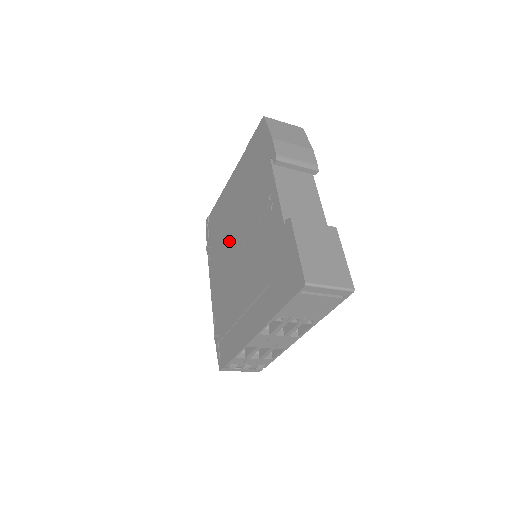
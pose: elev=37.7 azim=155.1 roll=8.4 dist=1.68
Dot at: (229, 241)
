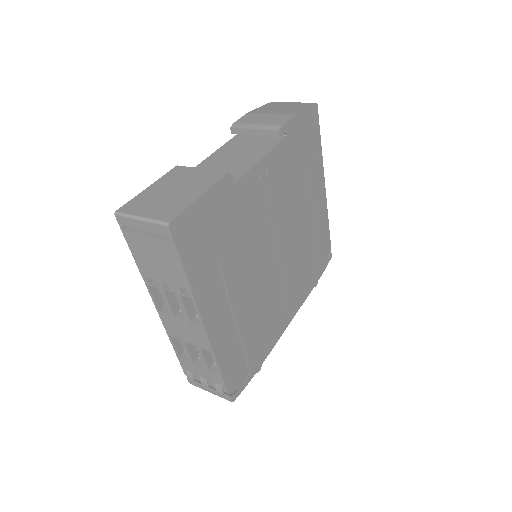
Dot at: occluded
